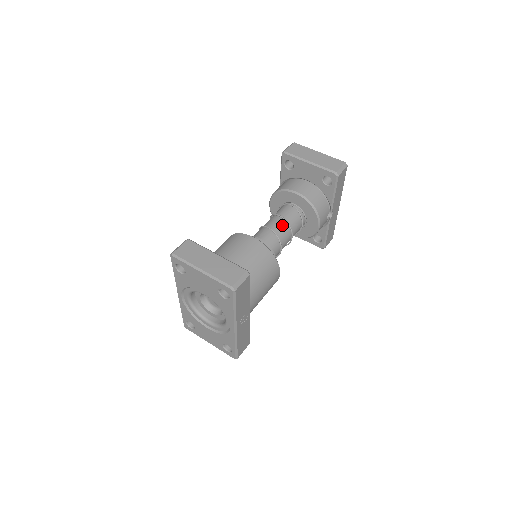
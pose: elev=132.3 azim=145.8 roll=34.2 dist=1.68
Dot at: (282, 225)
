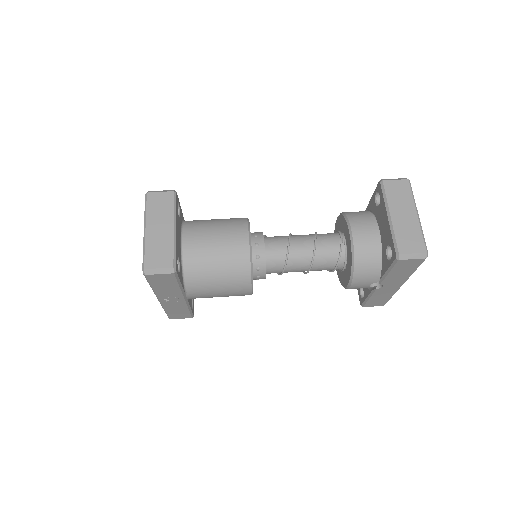
Dot at: (306, 251)
